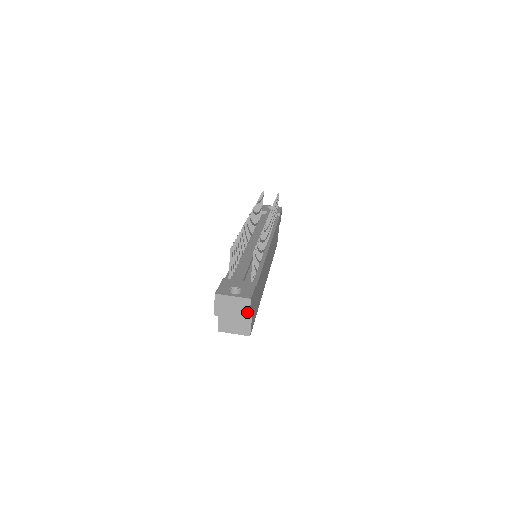
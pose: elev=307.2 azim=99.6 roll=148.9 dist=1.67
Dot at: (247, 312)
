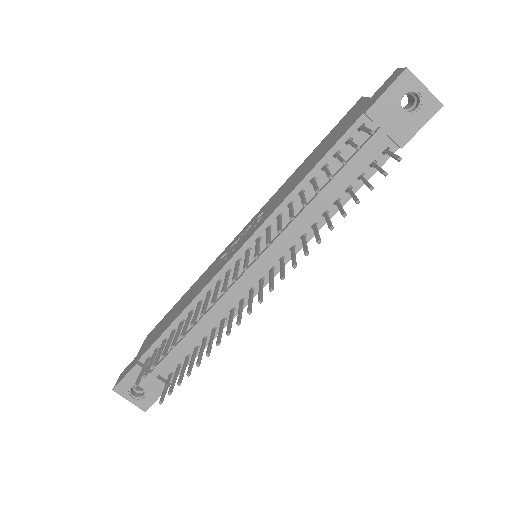
Dot at: occluded
